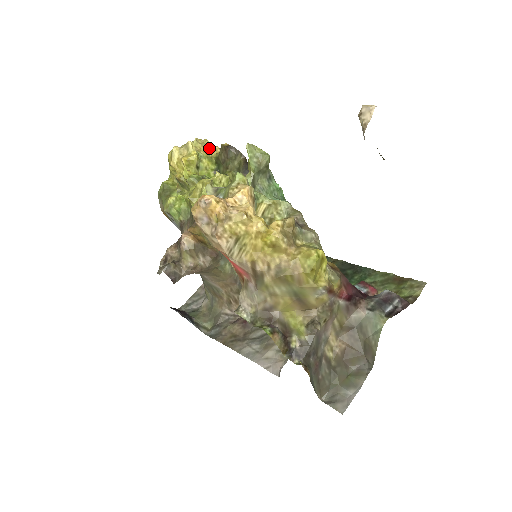
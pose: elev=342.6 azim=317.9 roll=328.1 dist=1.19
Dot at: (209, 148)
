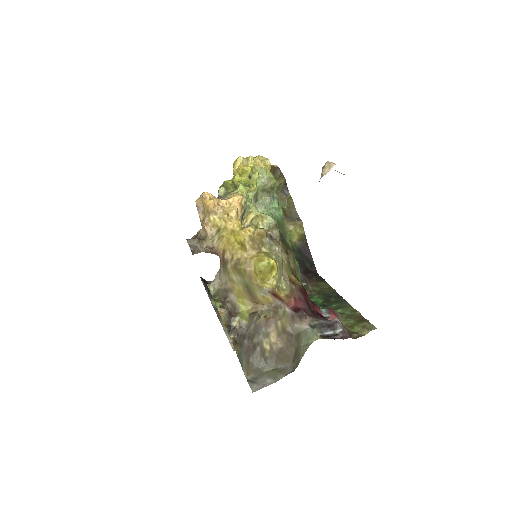
Dot at: (267, 165)
